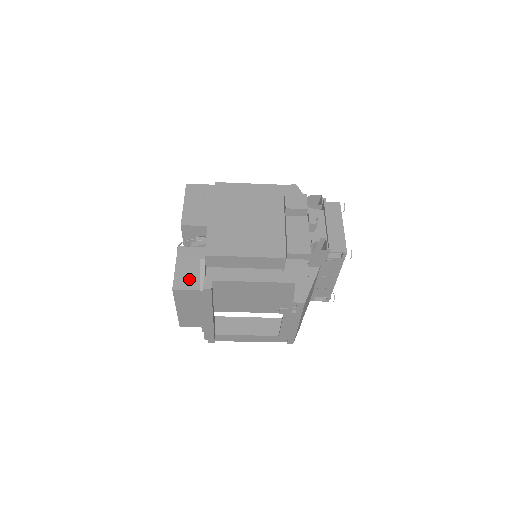
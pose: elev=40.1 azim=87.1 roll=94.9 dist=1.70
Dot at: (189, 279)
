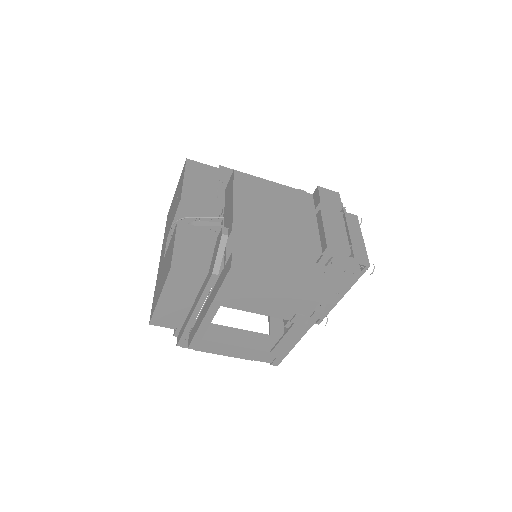
Dot at: (191, 260)
